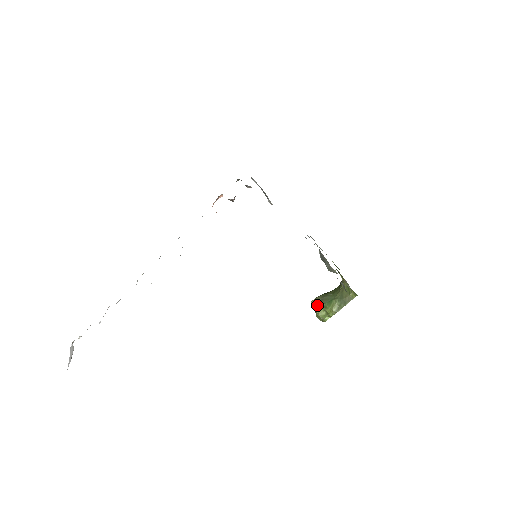
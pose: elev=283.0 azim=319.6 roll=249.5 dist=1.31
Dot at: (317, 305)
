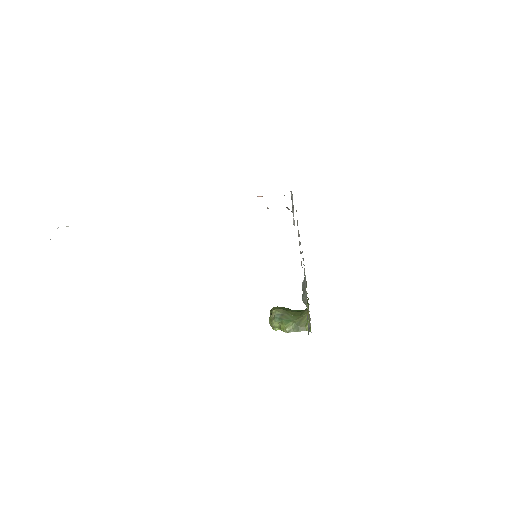
Dot at: (276, 317)
